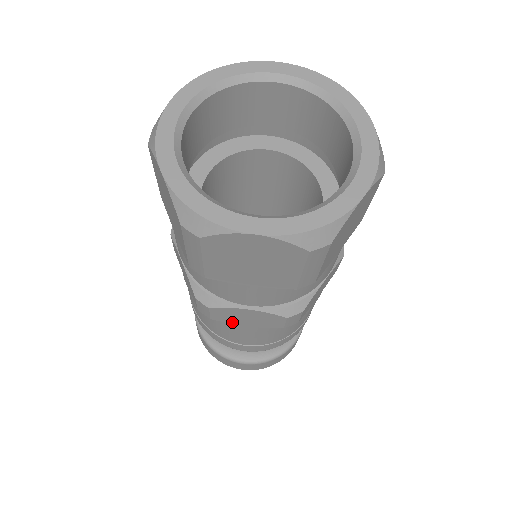
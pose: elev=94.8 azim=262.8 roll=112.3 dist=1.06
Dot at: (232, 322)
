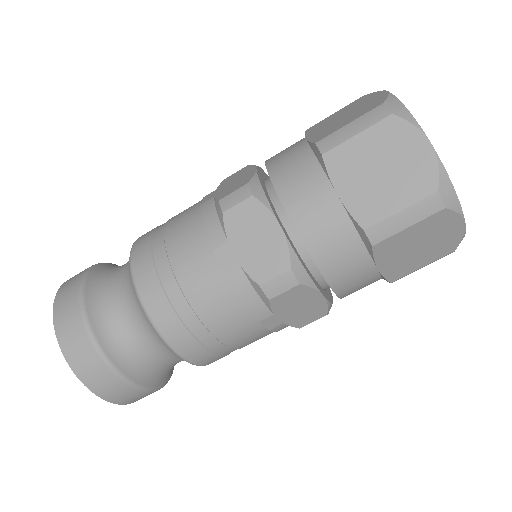
Dot at: (232, 235)
